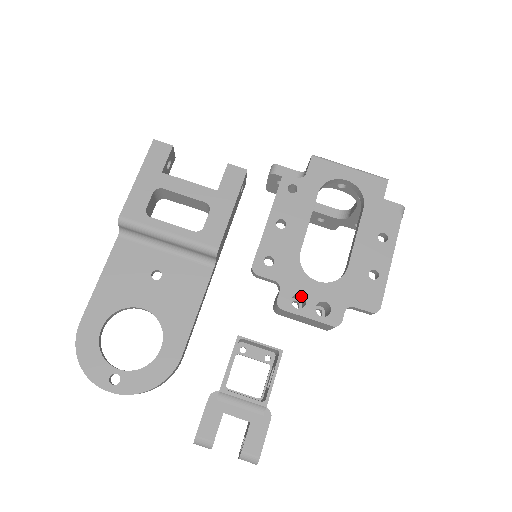
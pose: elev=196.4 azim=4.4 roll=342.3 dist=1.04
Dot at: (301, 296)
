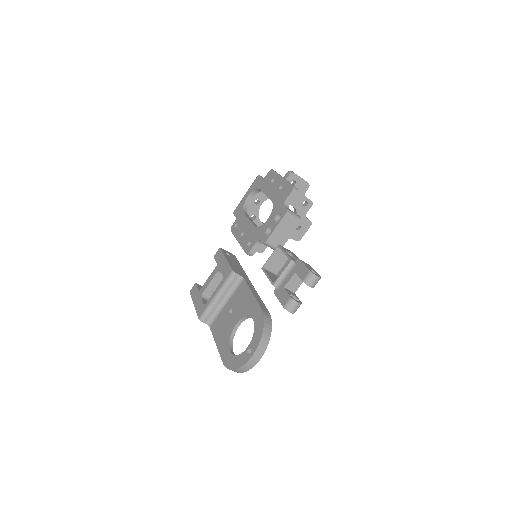
Dot at: occluded
